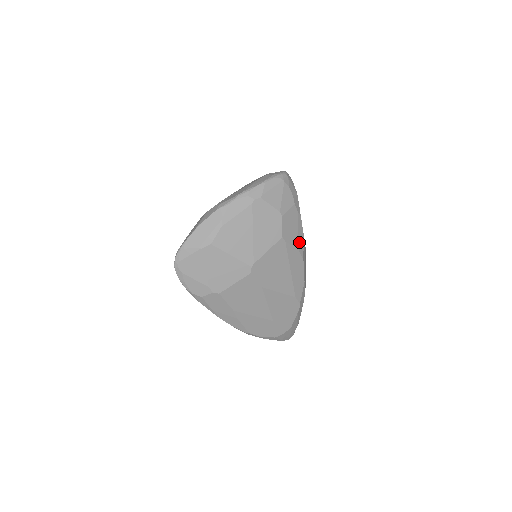
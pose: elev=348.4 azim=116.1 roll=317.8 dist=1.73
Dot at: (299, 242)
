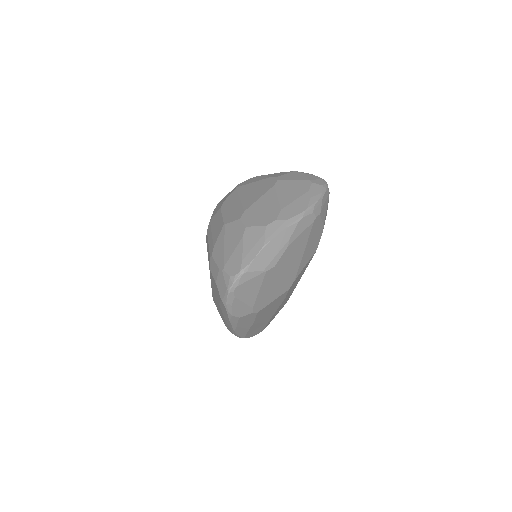
Dot at: occluded
